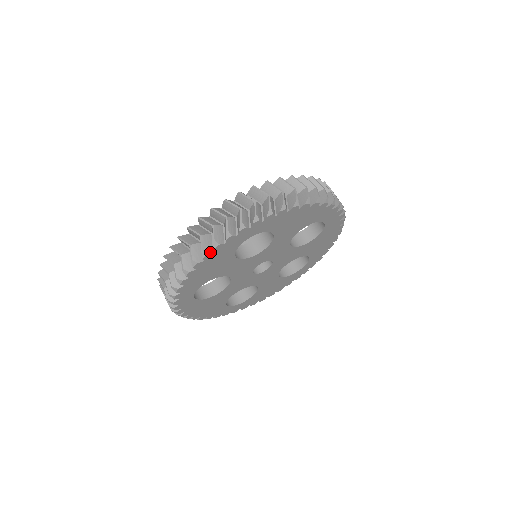
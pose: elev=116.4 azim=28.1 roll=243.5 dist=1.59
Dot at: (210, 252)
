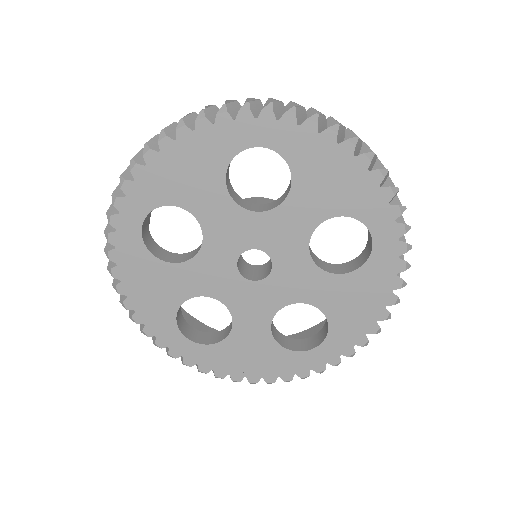
Dot at: (114, 266)
